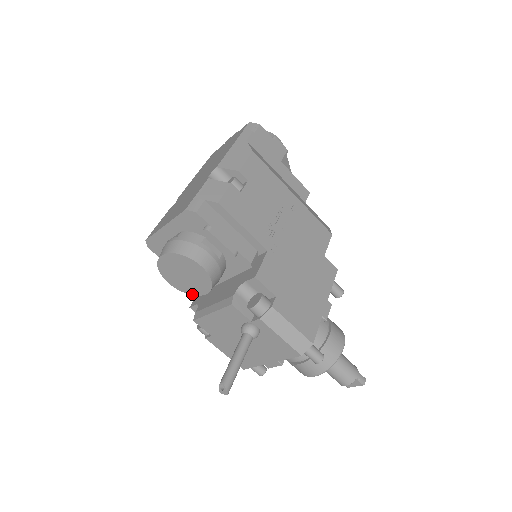
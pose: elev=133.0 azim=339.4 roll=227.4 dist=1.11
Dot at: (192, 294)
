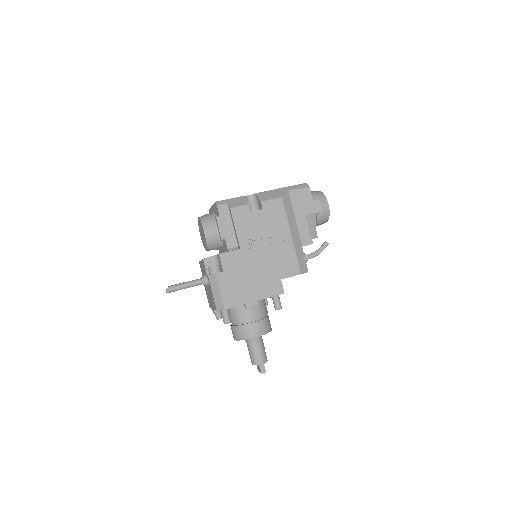
Dot at: (204, 247)
